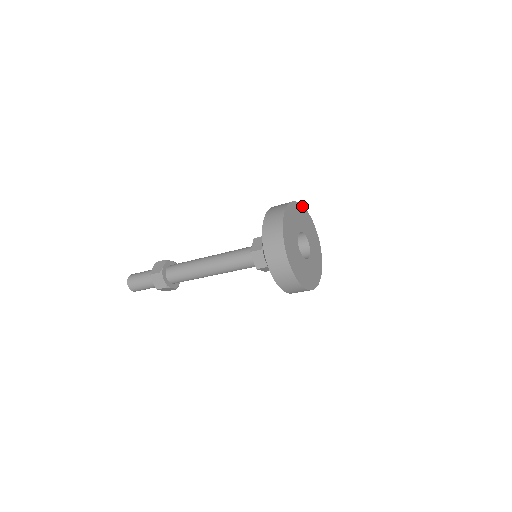
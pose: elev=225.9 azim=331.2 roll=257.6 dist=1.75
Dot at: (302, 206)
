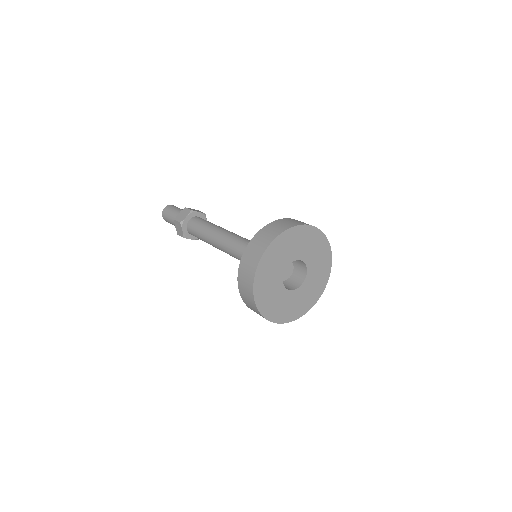
Dot at: (315, 228)
